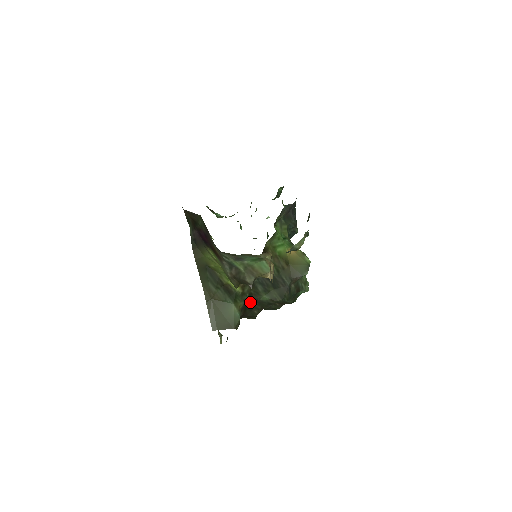
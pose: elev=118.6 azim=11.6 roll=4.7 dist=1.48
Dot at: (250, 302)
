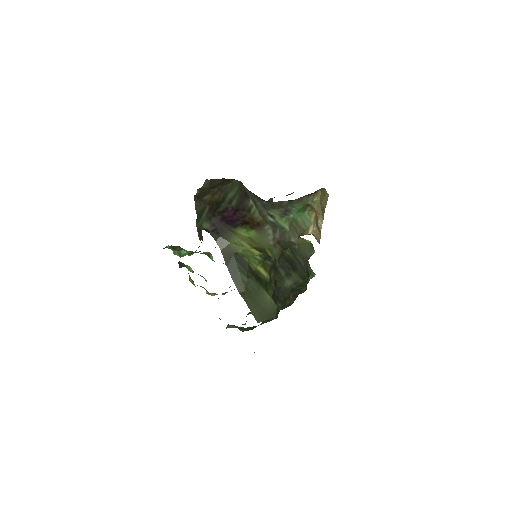
Dot at: (275, 292)
